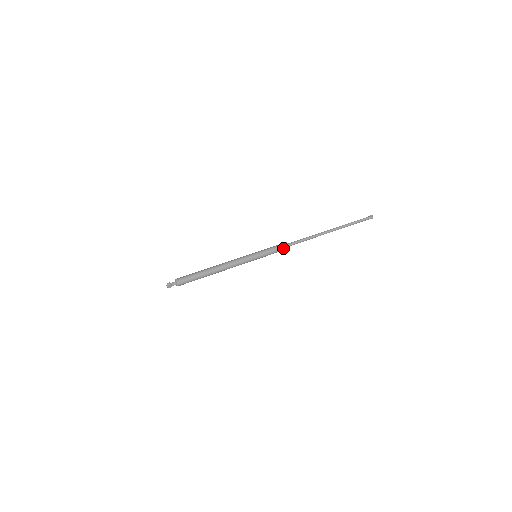
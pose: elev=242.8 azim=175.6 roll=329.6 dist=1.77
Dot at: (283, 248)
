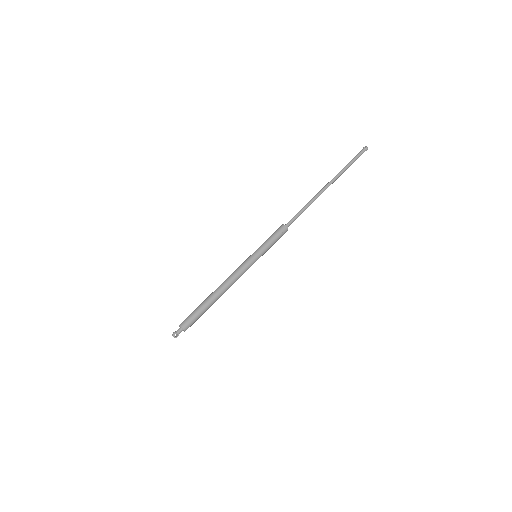
Dot at: (281, 232)
